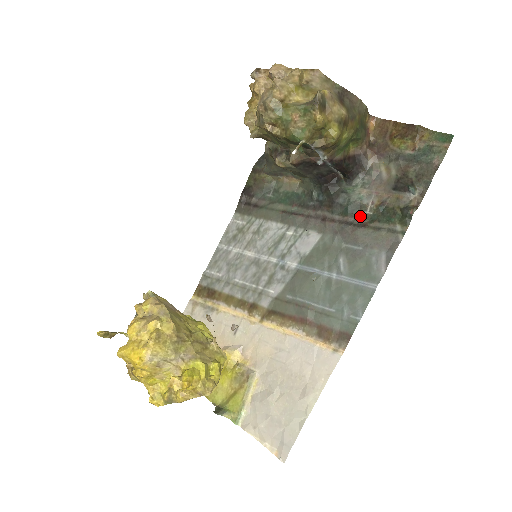
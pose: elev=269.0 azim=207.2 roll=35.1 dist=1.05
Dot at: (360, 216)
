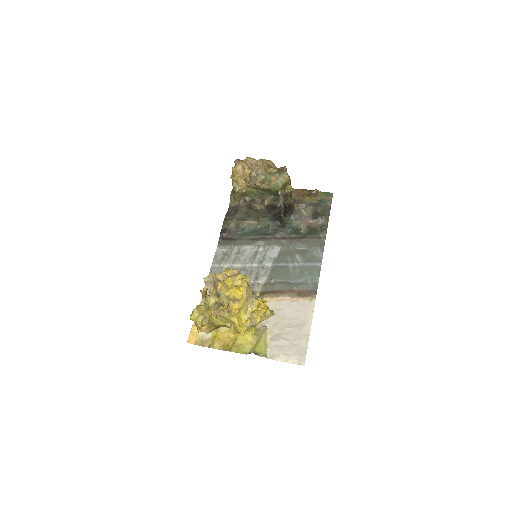
Dot at: (300, 234)
